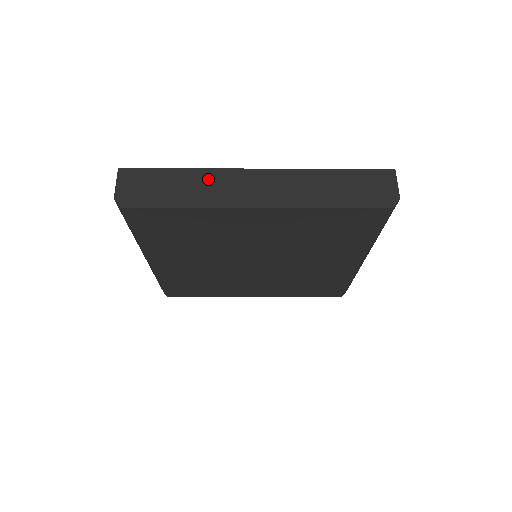
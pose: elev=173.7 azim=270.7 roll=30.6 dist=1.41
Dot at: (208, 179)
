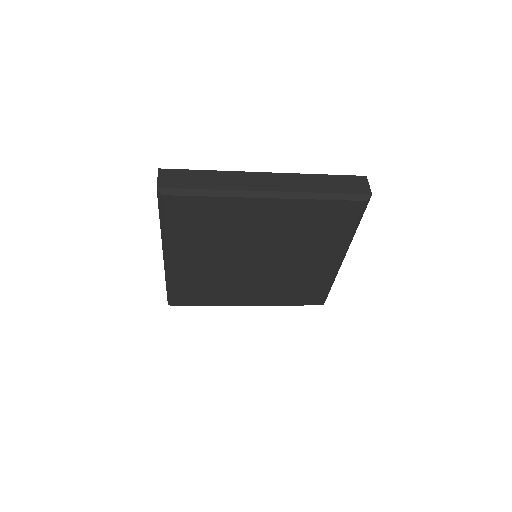
Dot at: (229, 178)
